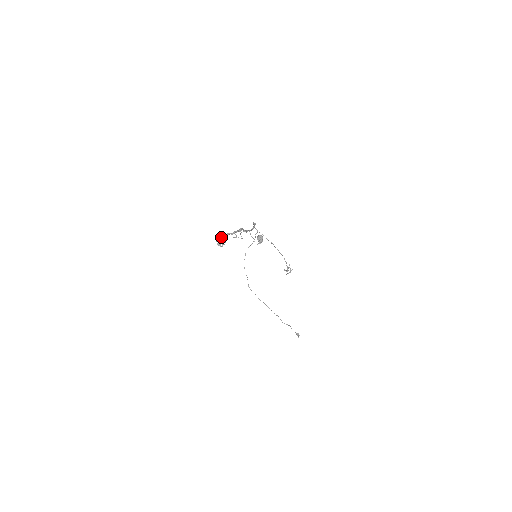
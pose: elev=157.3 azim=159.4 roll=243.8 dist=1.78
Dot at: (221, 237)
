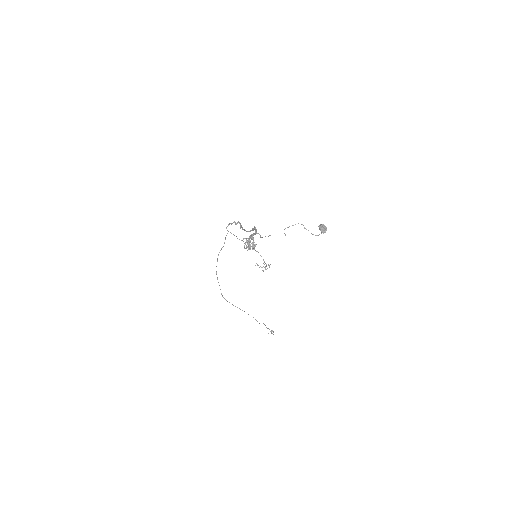
Dot at: (251, 239)
